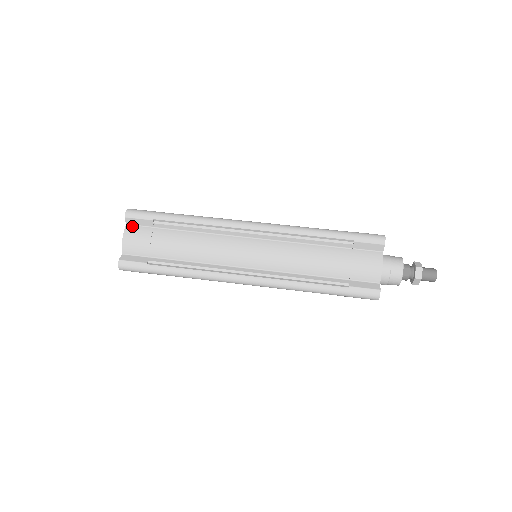
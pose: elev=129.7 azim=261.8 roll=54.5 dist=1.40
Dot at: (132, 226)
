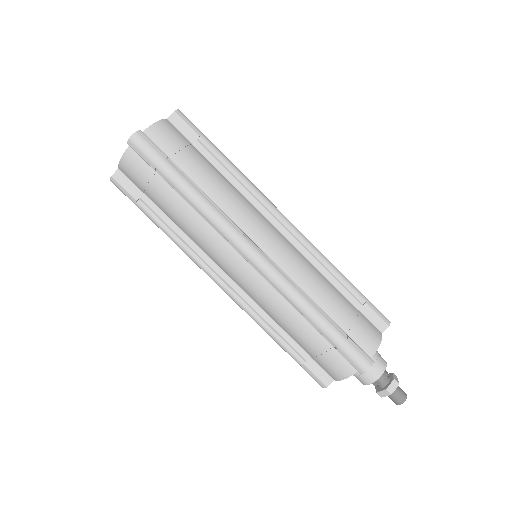
Dot at: (135, 153)
